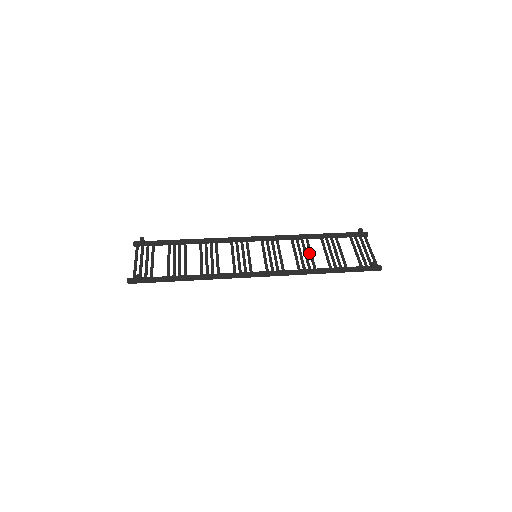
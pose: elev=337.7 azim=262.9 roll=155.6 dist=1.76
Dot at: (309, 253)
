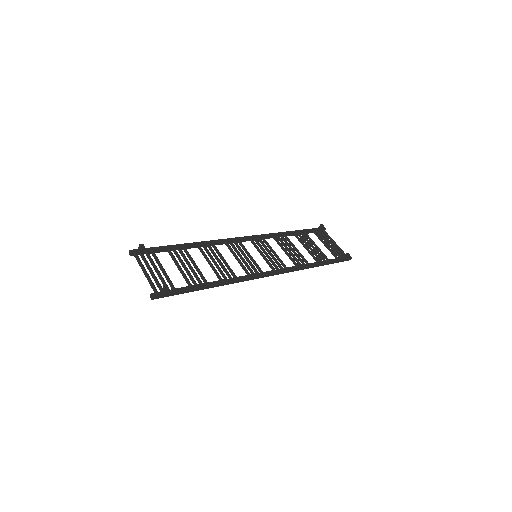
Dot at: (295, 249)
